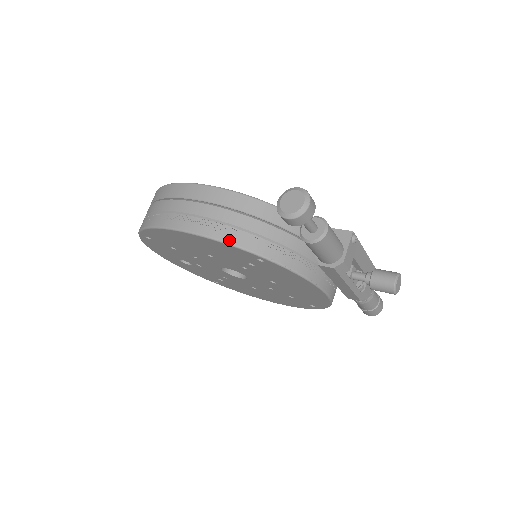
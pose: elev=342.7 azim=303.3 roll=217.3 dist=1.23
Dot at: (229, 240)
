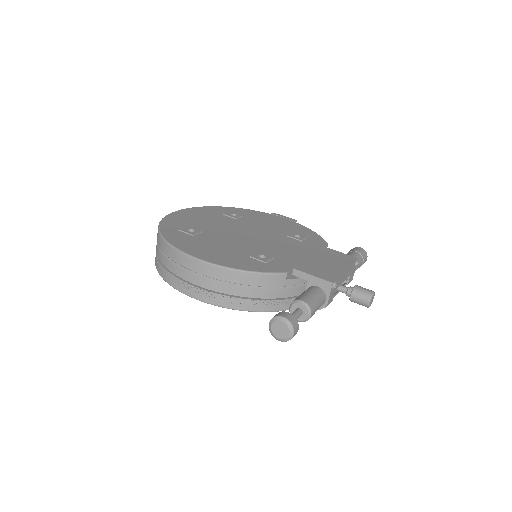
Dot at: (235, 307)
